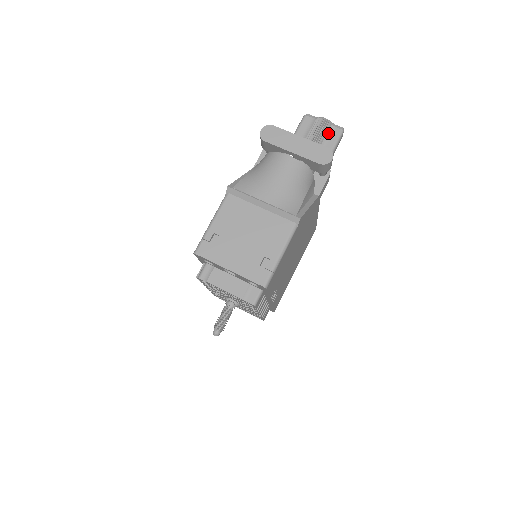
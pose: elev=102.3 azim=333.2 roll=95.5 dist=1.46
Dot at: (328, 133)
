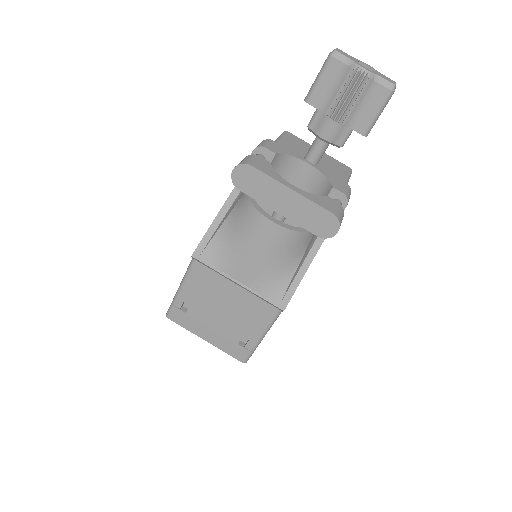
Dot at: (366, 97)
